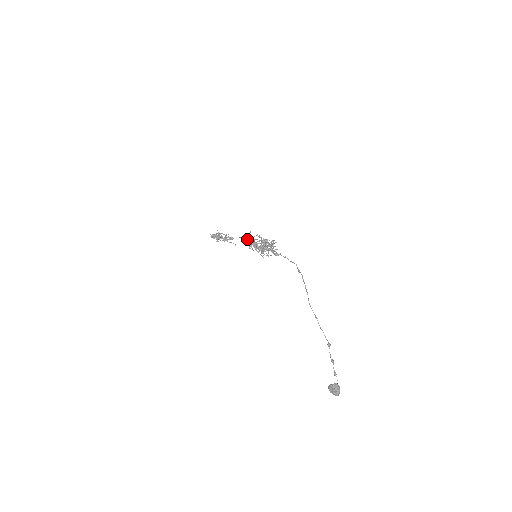
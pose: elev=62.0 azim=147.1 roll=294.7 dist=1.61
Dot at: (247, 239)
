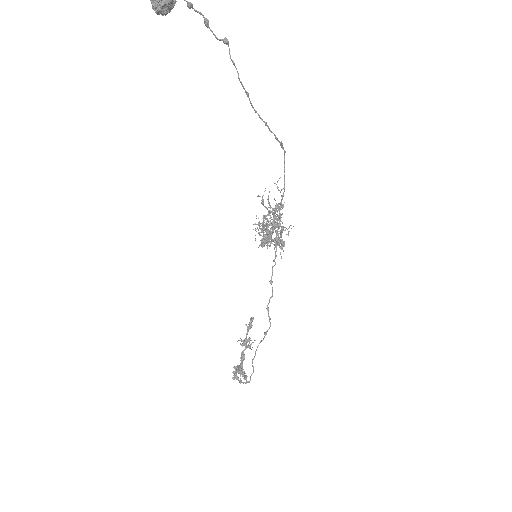
Dot at: (262, 236)
